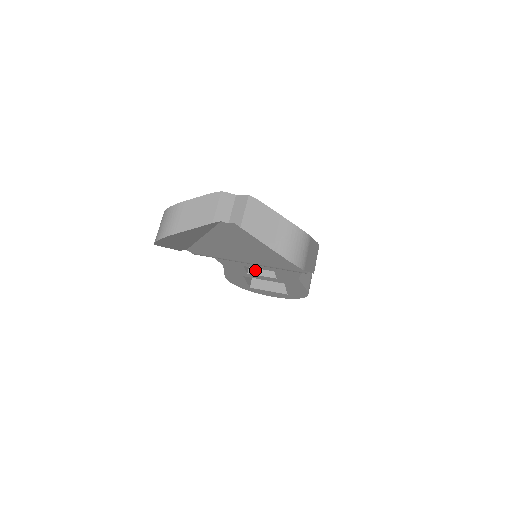
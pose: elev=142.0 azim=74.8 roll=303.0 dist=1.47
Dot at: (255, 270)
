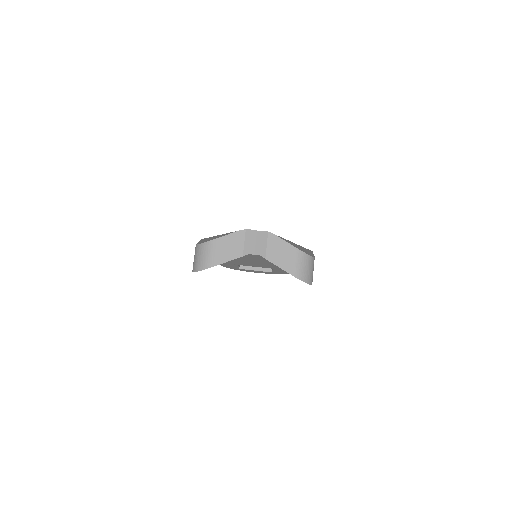
Dot at: occluded
